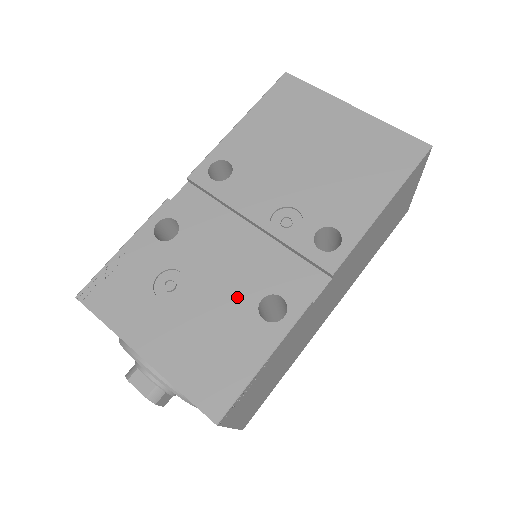
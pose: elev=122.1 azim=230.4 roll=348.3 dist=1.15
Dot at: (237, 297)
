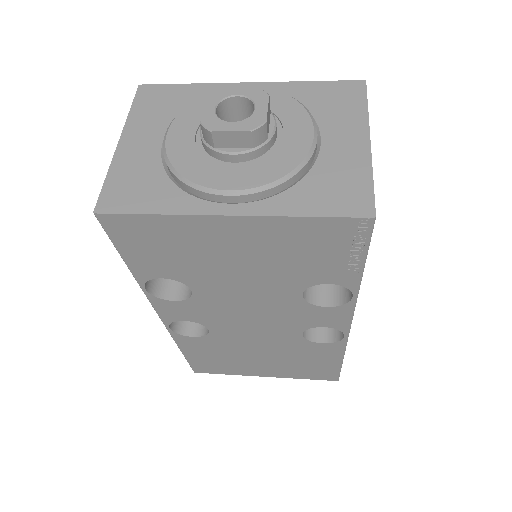
Dot at: occluded
